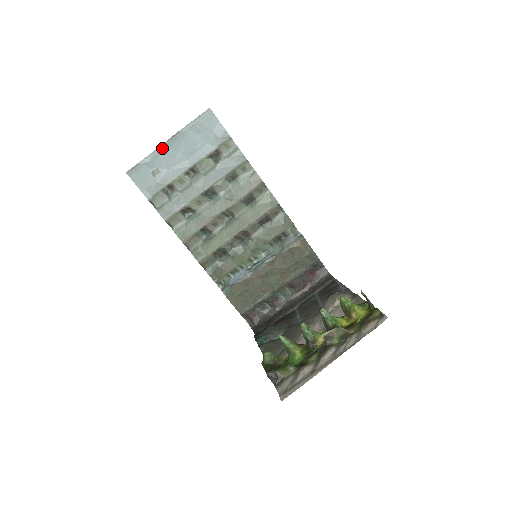
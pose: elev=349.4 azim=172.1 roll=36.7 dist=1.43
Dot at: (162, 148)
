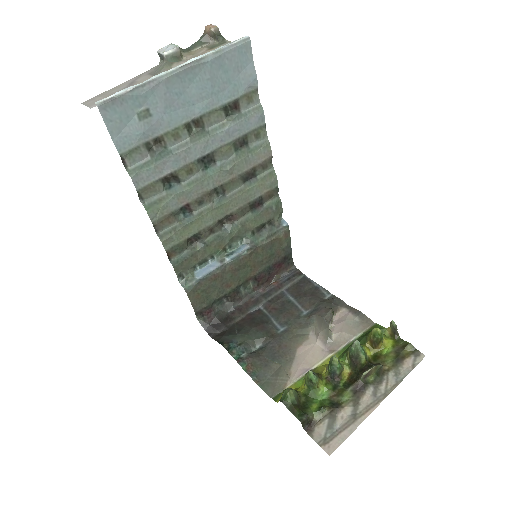
Dot at: (166, 78)
